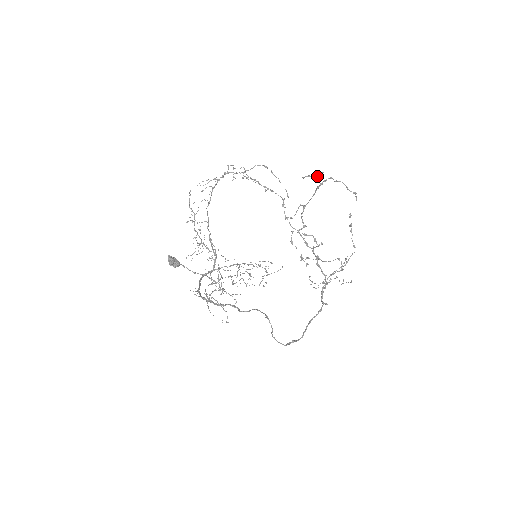
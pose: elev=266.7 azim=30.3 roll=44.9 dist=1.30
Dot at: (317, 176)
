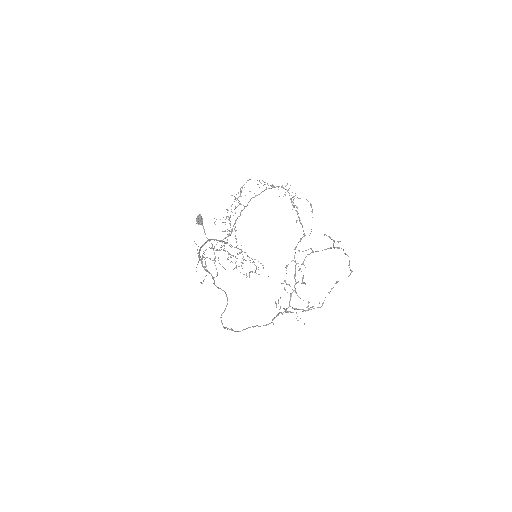
Dot at: occluded
